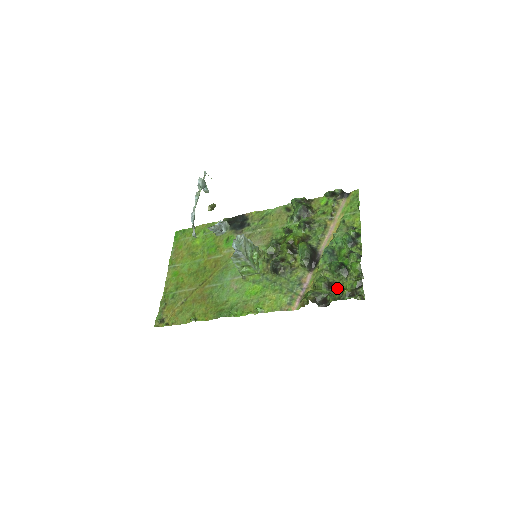
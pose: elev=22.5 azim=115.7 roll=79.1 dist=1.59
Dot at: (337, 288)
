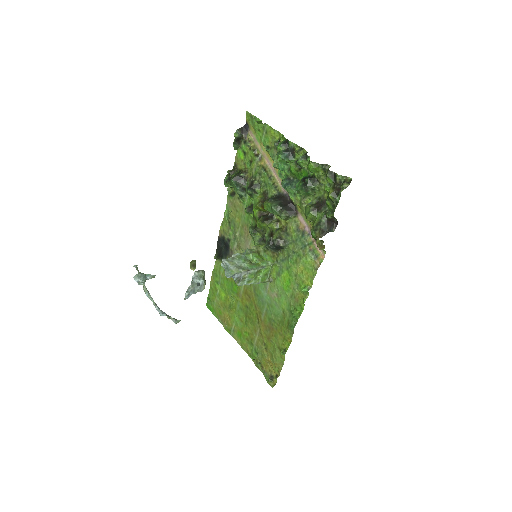
Dot at: (325, 200)
